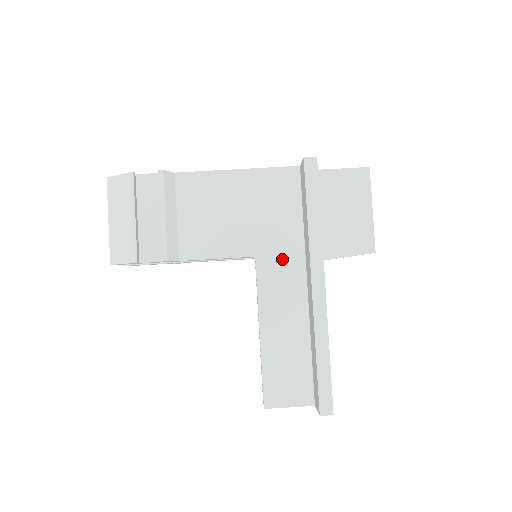
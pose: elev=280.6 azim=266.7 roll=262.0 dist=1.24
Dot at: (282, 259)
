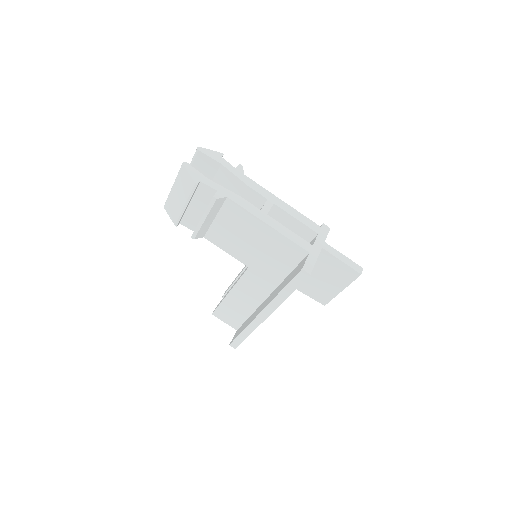
Dot at: (263, 279)
